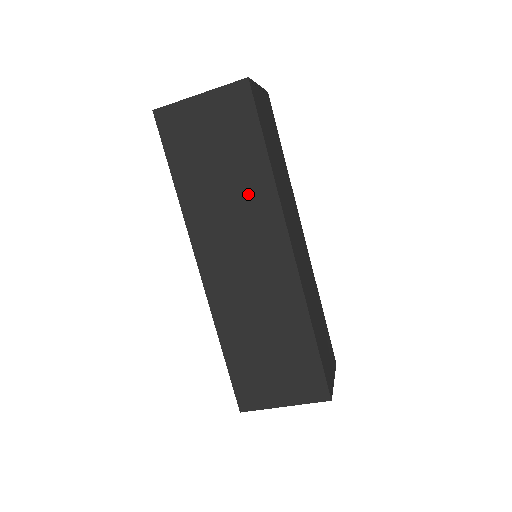
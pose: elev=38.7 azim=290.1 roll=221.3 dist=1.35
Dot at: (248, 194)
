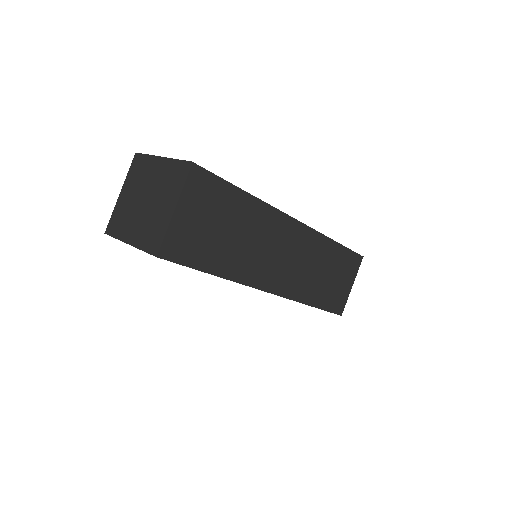
Dot at: occluded
